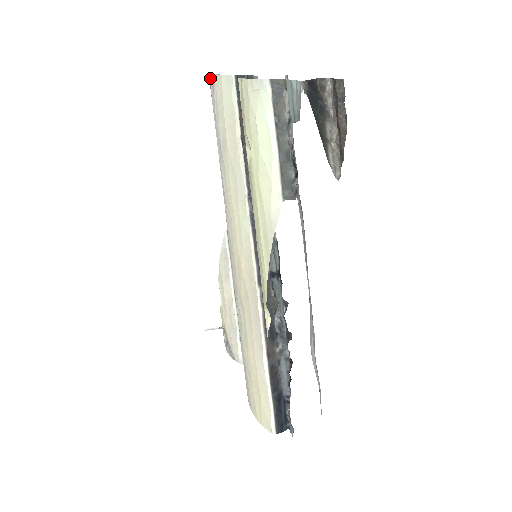
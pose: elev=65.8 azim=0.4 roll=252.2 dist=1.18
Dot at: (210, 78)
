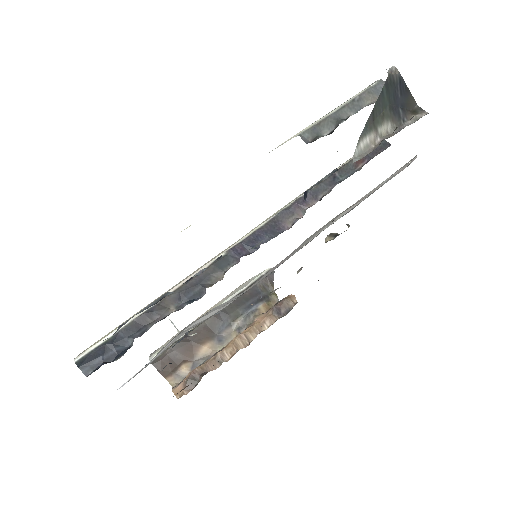
Dot at: occluded
